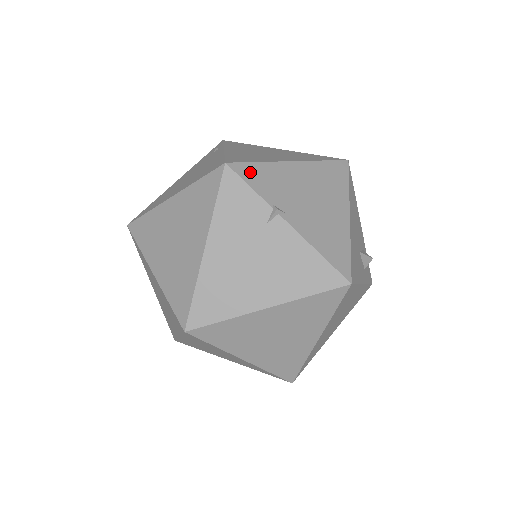
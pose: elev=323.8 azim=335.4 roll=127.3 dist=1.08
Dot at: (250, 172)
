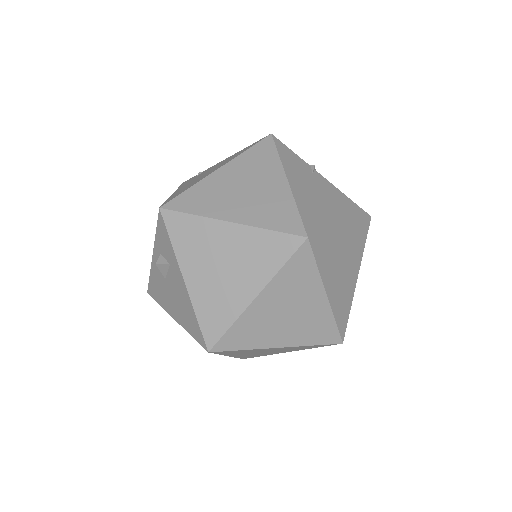
Dot at: occluded
